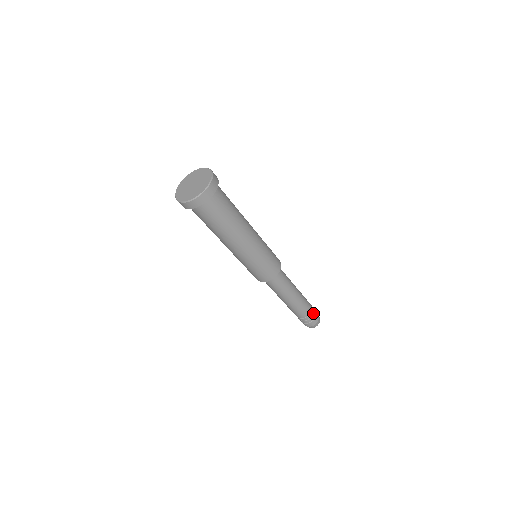
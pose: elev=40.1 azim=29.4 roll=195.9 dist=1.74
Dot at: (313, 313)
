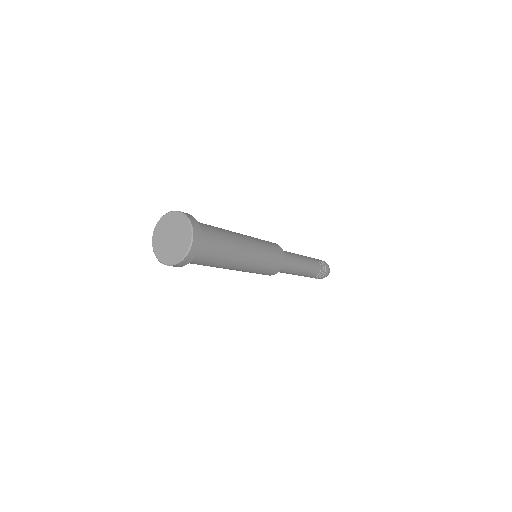
Dot at: (322, 265)
